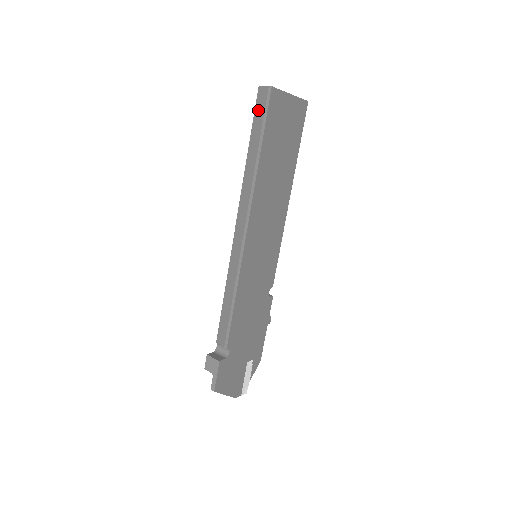
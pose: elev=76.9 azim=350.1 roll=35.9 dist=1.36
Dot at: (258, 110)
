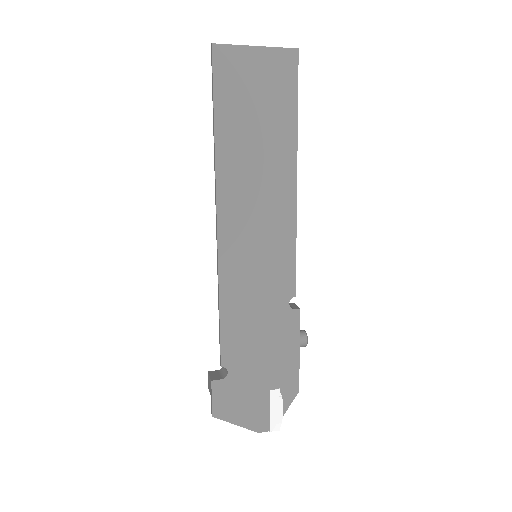
Dot at: occluded
